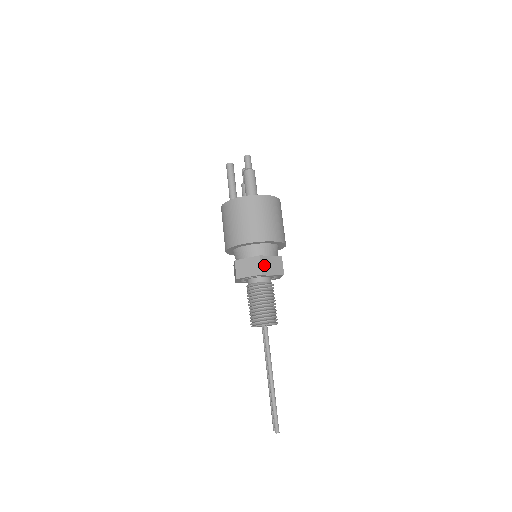
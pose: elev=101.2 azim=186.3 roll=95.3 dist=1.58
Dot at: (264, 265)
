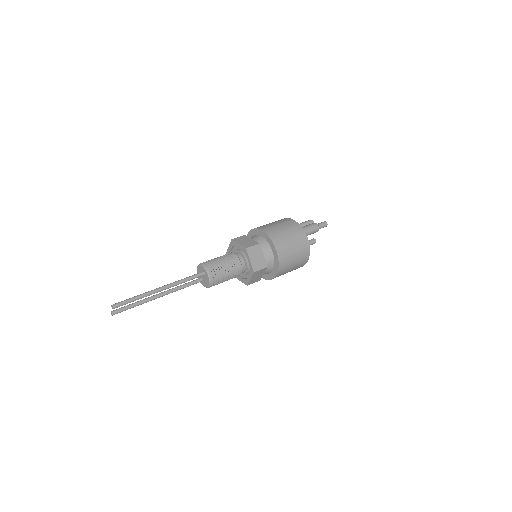
Dot at: (254, 249)
